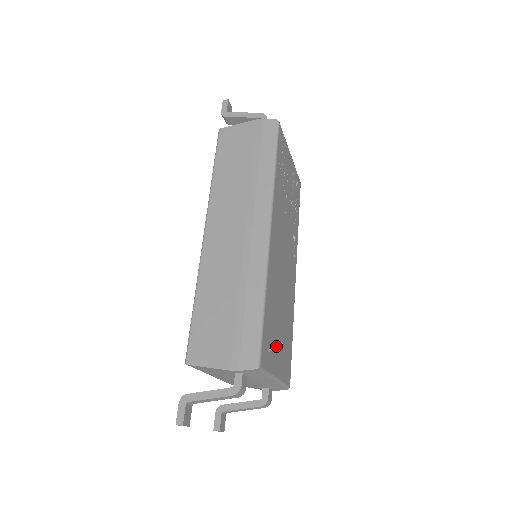
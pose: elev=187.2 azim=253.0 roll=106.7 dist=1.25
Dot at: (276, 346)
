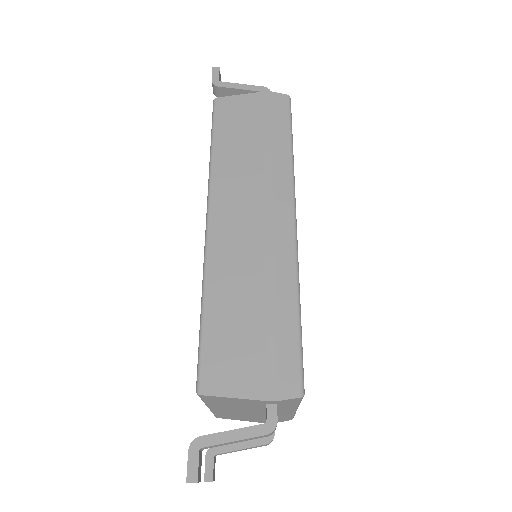
Dot at: occluded
